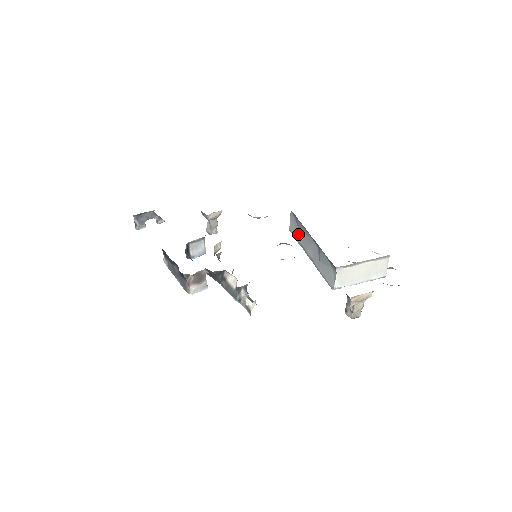
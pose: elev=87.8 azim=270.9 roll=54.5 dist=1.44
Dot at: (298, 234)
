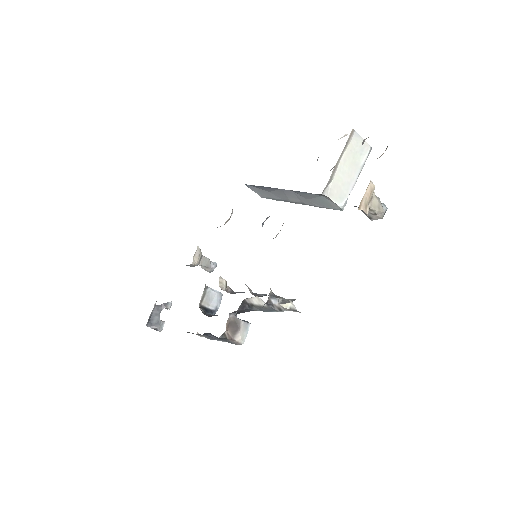
Dot at: (270, 195)
